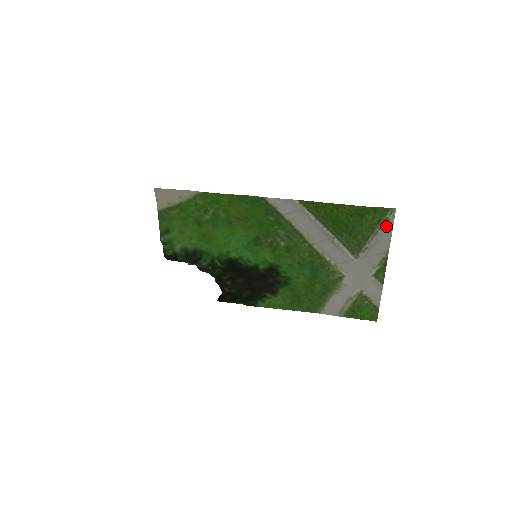
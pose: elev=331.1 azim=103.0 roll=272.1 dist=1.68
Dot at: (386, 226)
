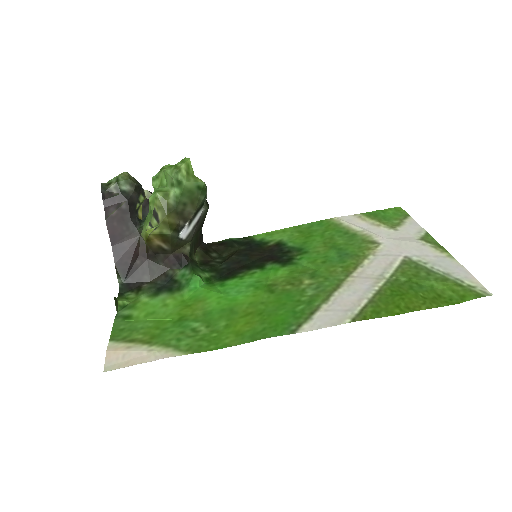
Dot at: (466, 280)
